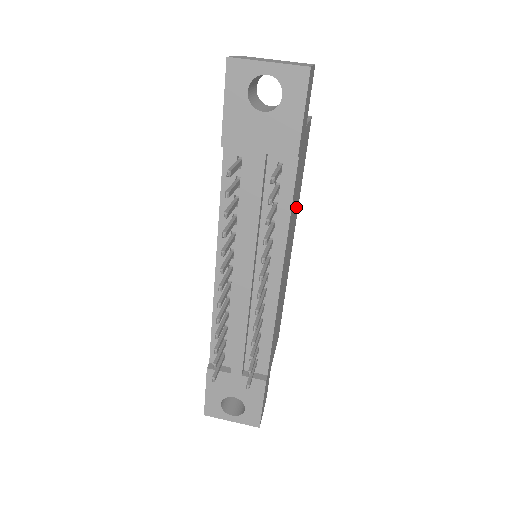
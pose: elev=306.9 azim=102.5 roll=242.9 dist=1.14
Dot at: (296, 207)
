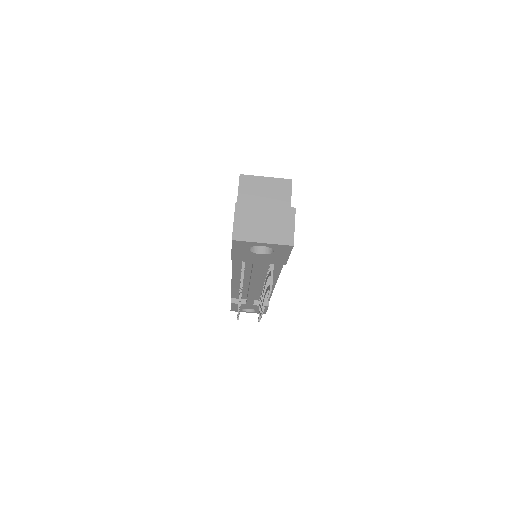
Dot at: occluded
